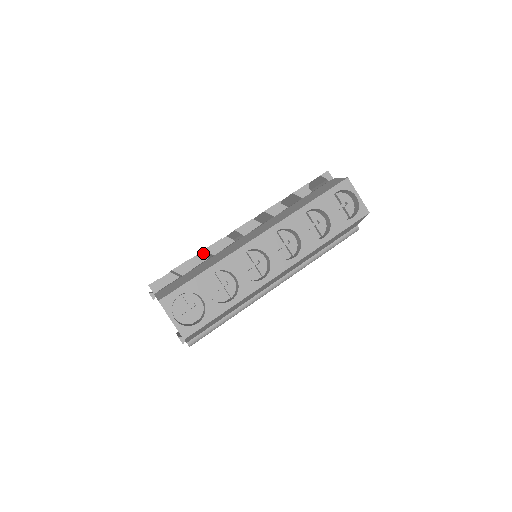
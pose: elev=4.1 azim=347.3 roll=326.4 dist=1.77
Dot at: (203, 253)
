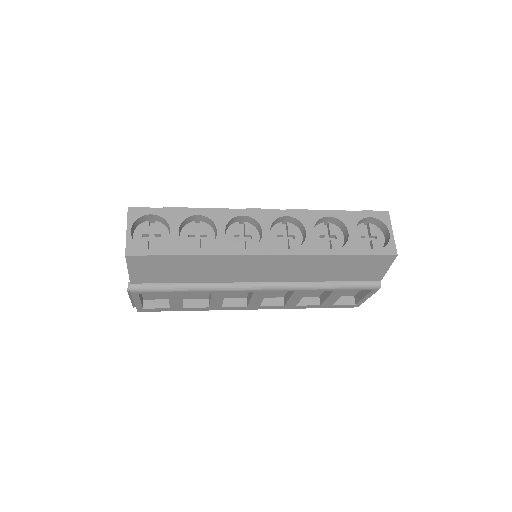
Dot at: occluded
